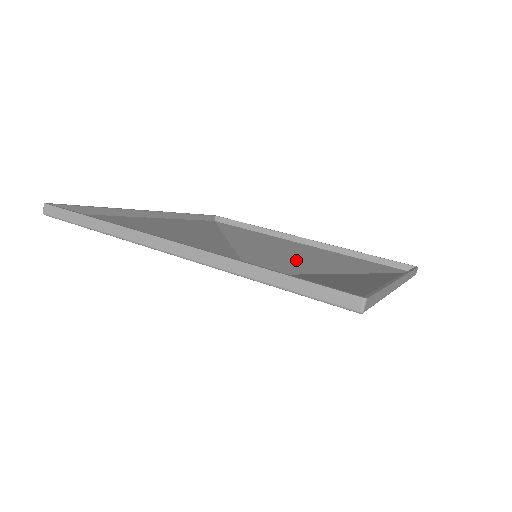
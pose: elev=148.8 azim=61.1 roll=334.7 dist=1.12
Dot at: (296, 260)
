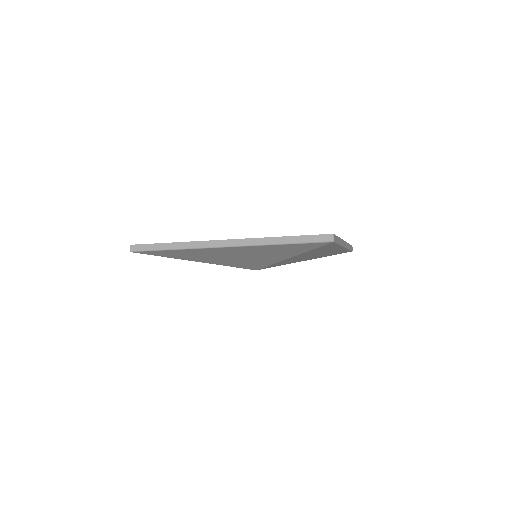
Dot at: occluded
